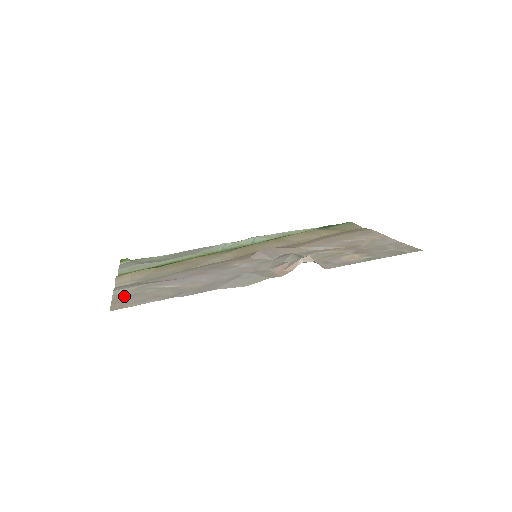
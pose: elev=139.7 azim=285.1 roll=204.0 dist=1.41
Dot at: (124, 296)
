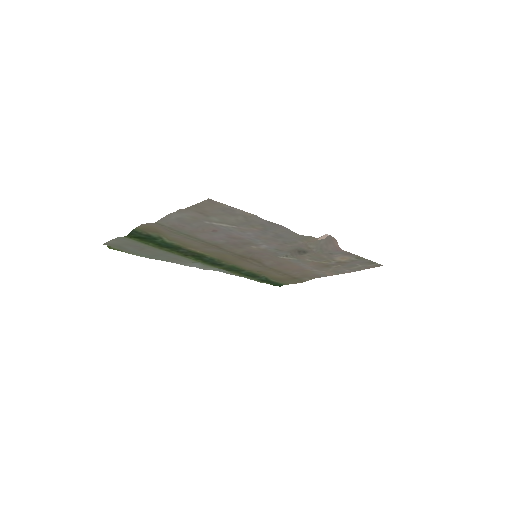
Dot at: (194, 212)
